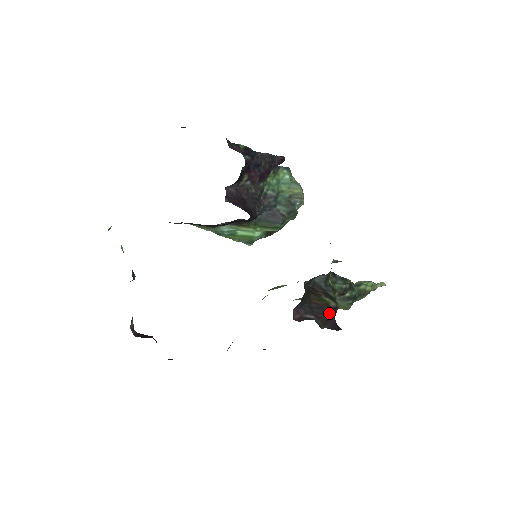
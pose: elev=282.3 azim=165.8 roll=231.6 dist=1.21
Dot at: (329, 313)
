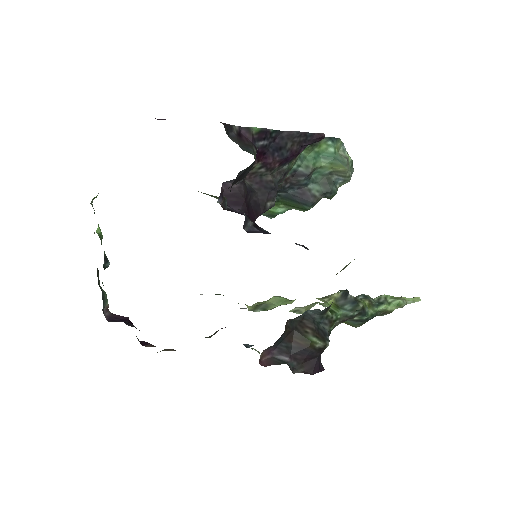
Dot at: (311, 354)
